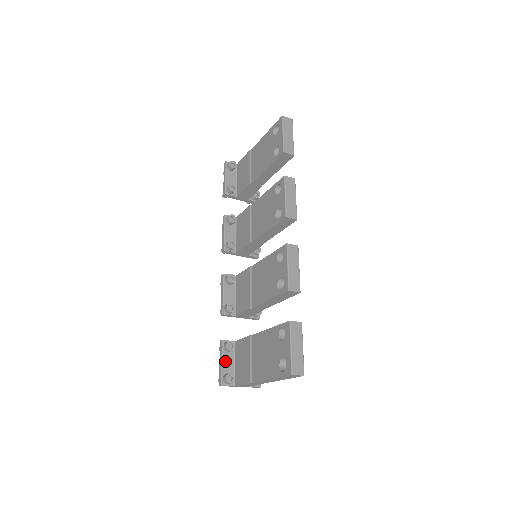
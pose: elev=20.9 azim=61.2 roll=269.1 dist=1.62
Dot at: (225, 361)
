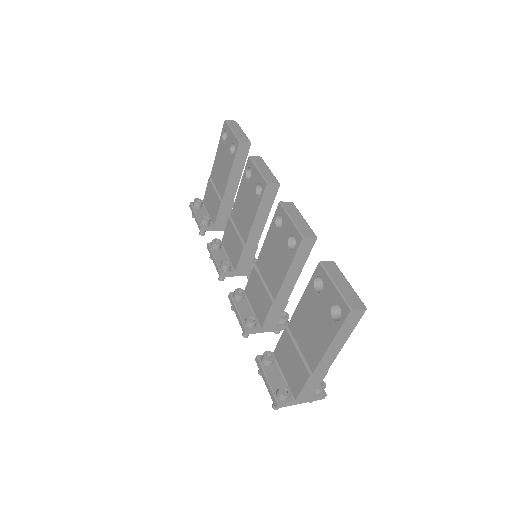
Dot at: (270, 377)
